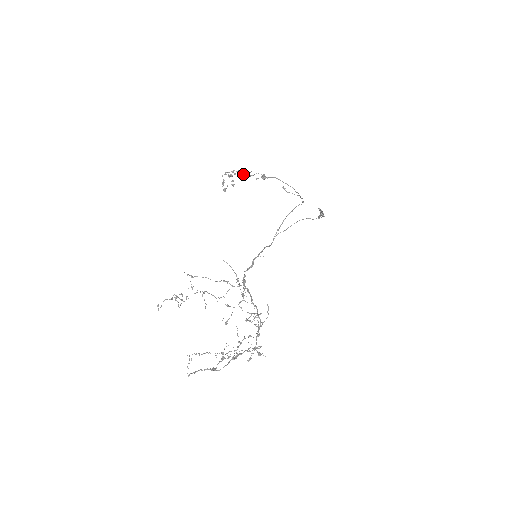
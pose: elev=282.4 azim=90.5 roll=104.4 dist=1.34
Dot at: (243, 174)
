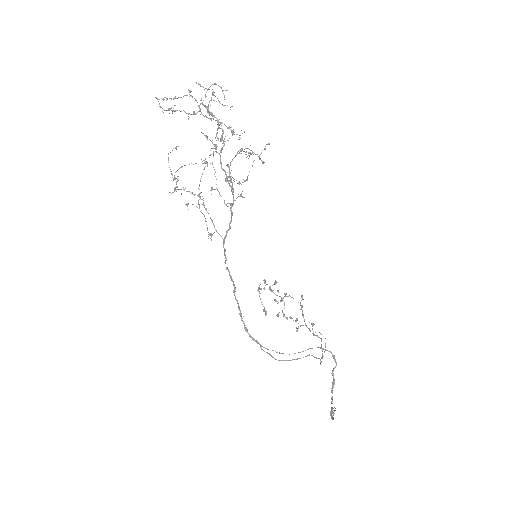
Dot at: (285, 293)
